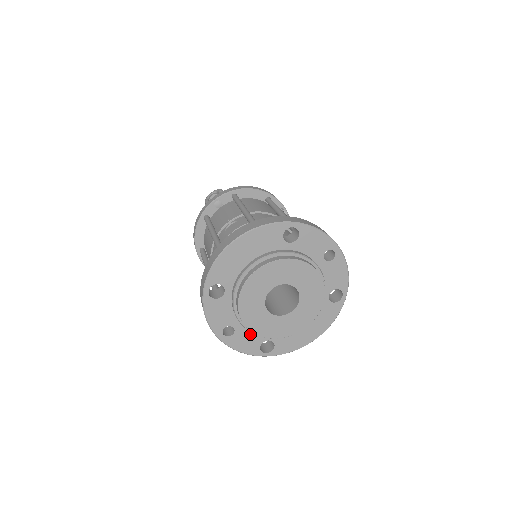
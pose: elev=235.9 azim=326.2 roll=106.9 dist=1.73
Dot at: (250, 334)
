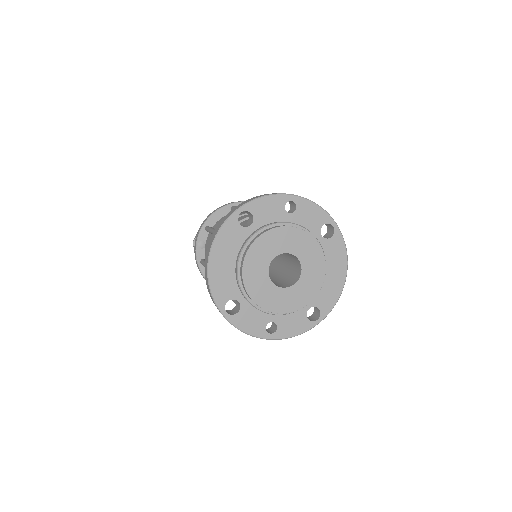
Dot at: (290, 316)
